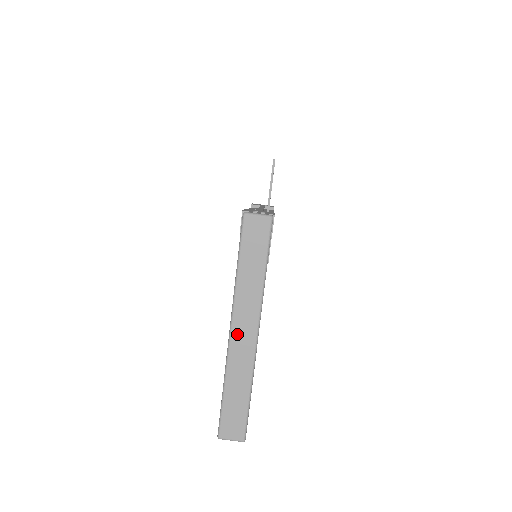
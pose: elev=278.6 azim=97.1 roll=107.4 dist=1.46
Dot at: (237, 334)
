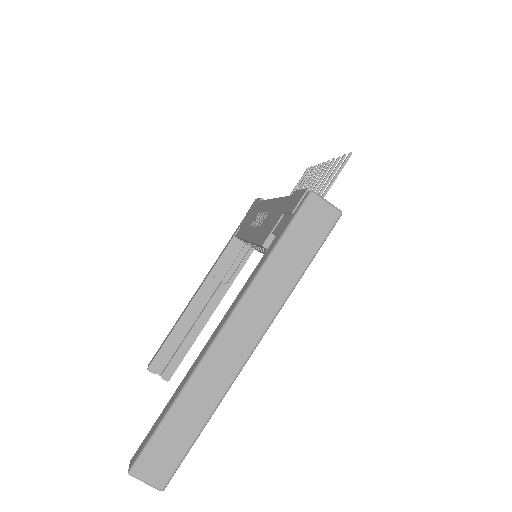
Dot at: (227, 340)
